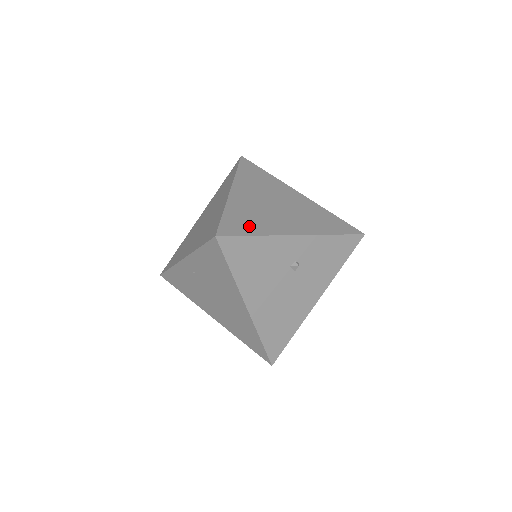
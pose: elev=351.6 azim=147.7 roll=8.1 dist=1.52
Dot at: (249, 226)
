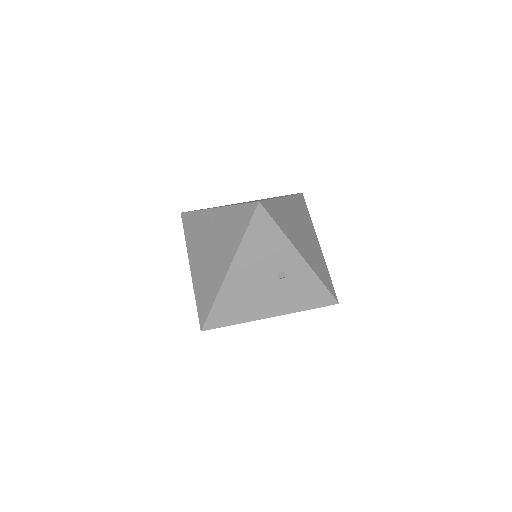
Dot at: (280, 220)
